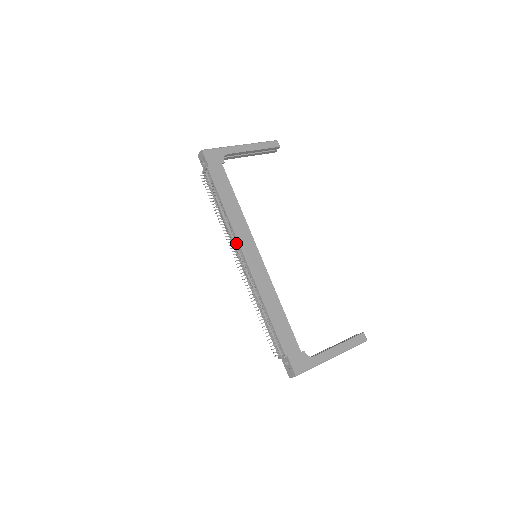
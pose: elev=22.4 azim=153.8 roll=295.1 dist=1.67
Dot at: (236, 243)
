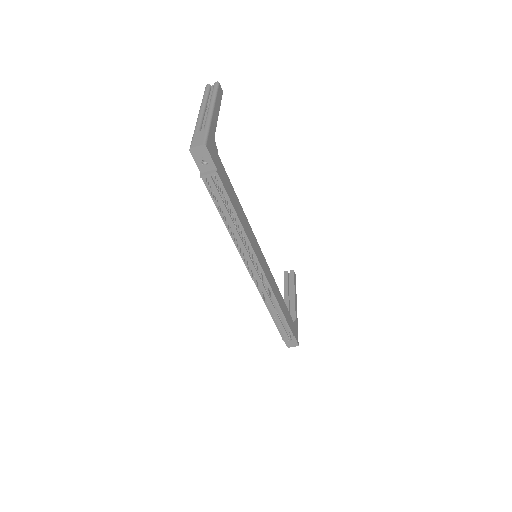
Dot at: (251, 255)
